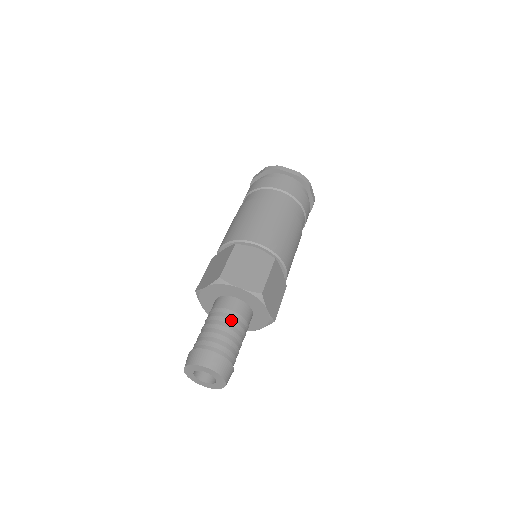
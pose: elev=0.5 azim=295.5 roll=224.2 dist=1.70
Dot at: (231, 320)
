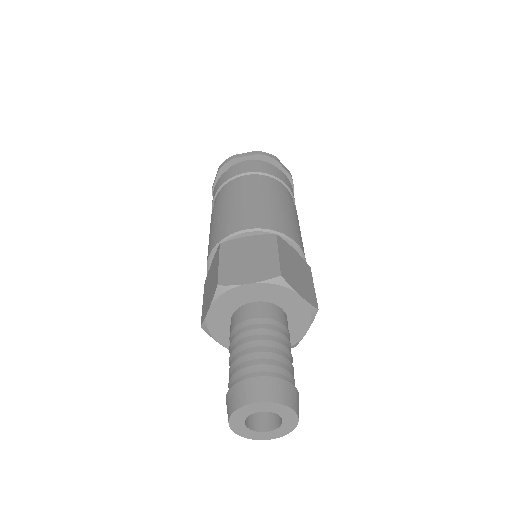
Dot at: (287, 339)
